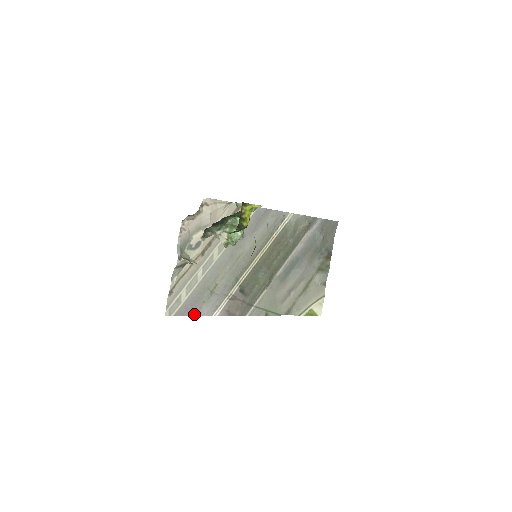
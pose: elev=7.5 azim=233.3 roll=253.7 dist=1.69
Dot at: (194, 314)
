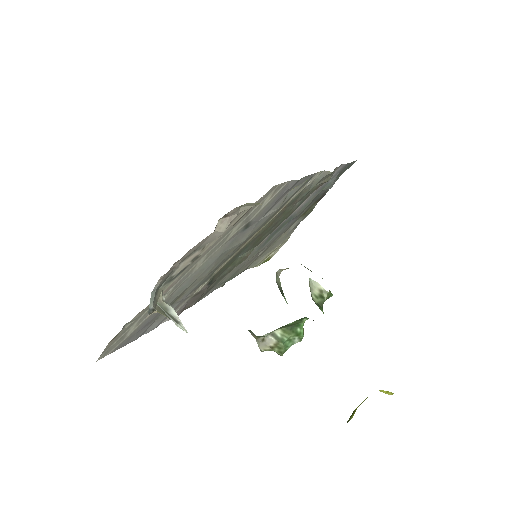
Dot at: (138, 337)
